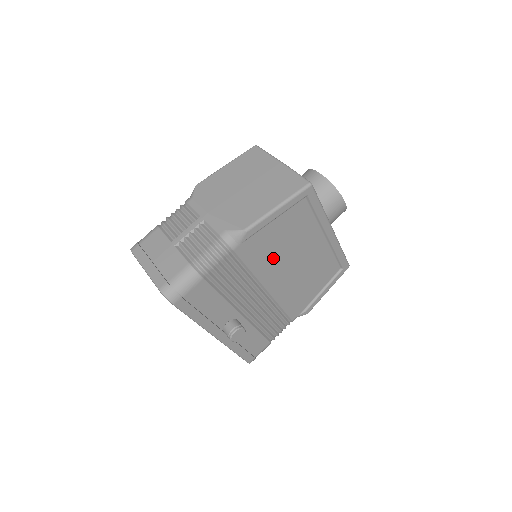
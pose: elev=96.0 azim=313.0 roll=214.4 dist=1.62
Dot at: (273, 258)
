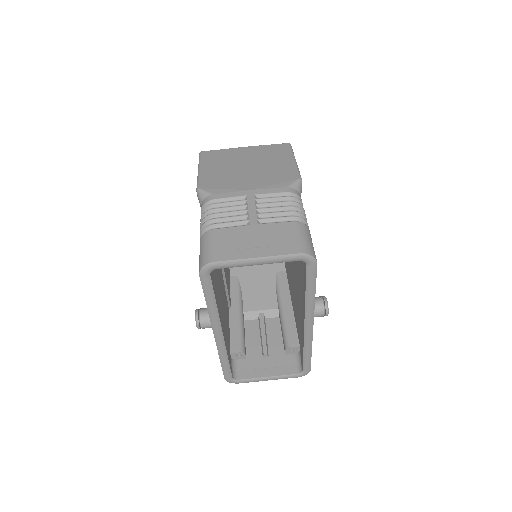
Dot at: occluded
